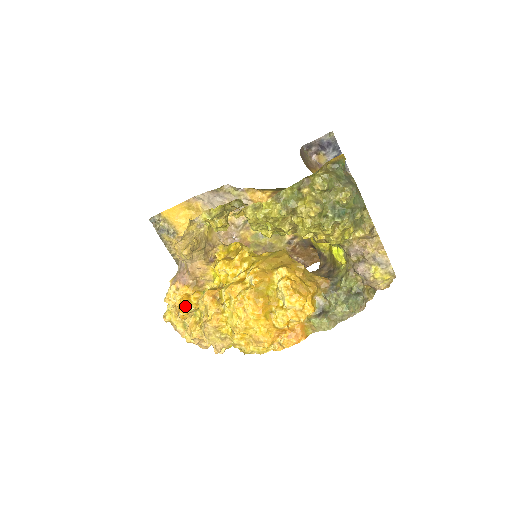
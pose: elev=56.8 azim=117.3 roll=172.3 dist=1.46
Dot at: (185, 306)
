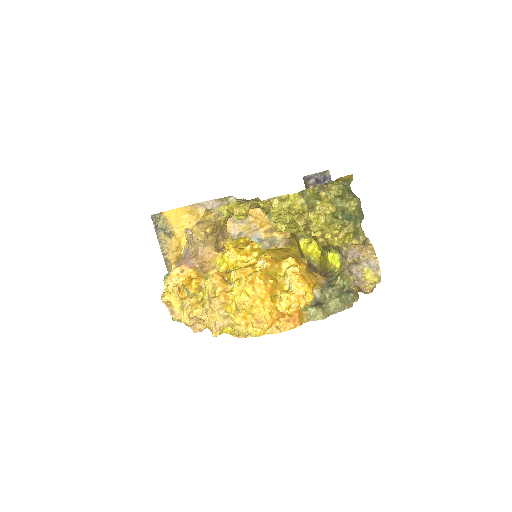
Dot at: (185, 289)
